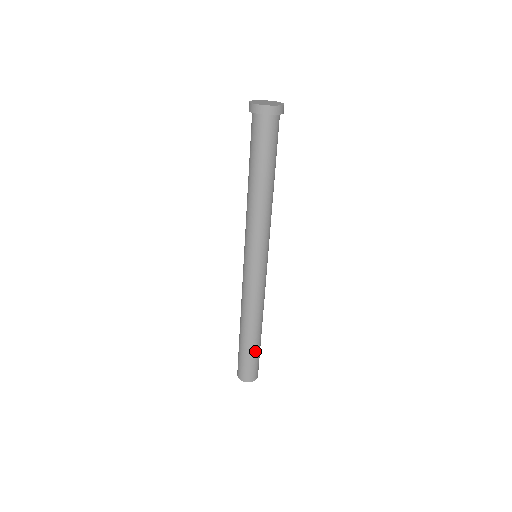
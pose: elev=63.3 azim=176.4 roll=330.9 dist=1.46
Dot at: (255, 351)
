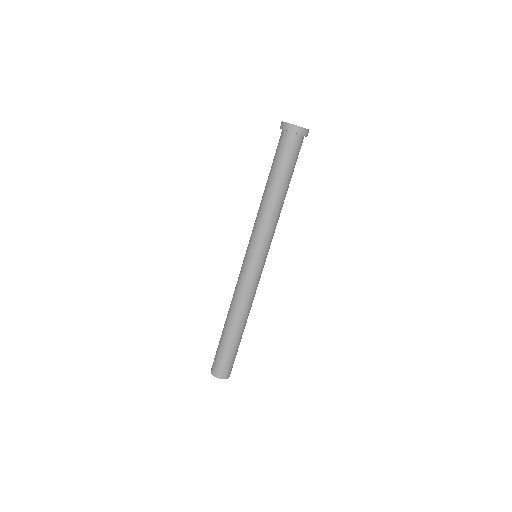
Dot at: (229, 347)
